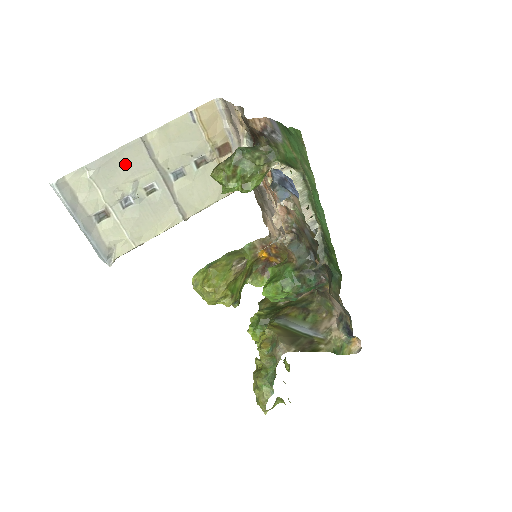
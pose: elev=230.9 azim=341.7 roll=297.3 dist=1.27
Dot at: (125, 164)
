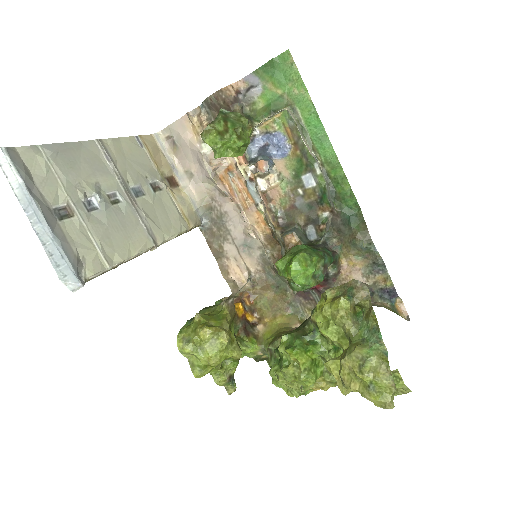
Dot at: (84, 161)
